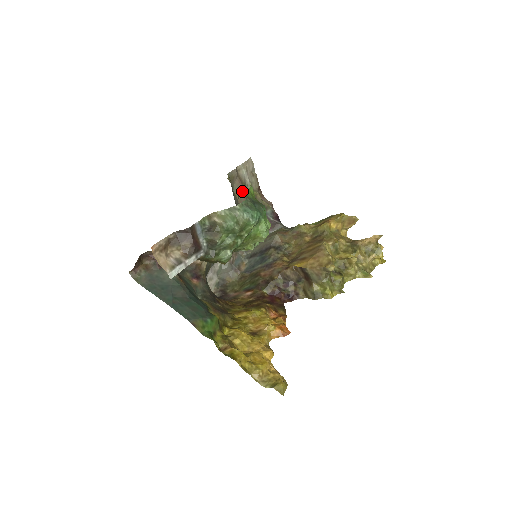
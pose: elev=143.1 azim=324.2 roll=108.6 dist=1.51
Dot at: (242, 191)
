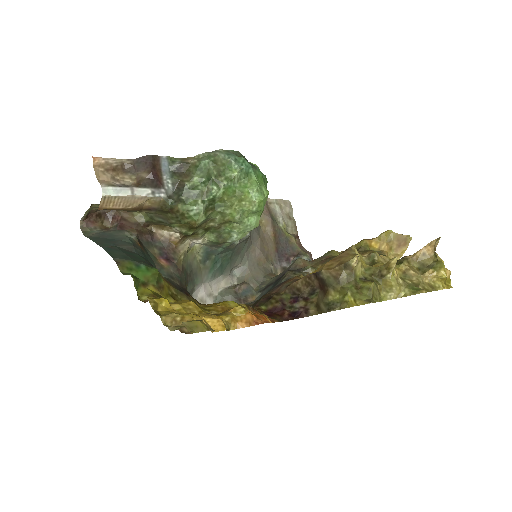
Dot at: (269, 221)
